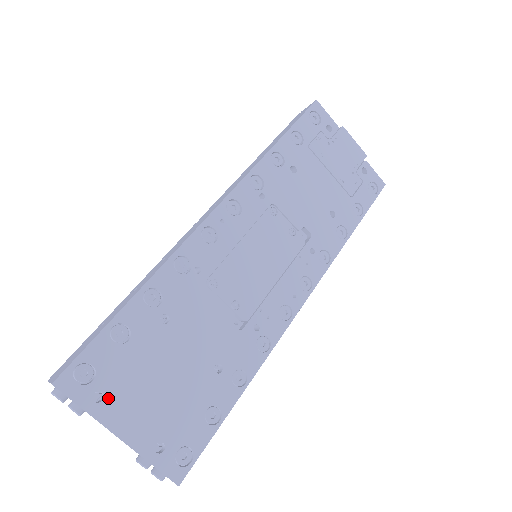
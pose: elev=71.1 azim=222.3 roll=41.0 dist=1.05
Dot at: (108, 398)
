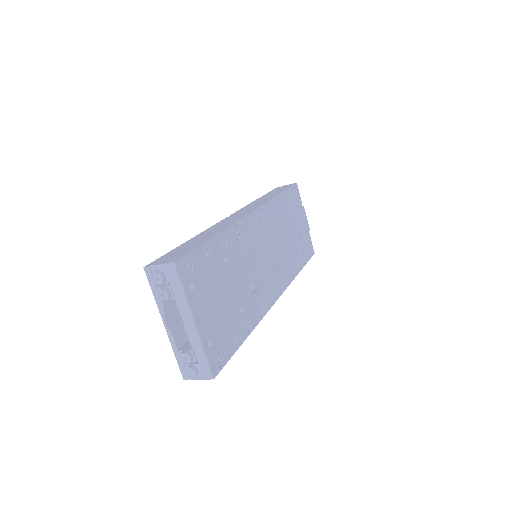
Dot at: (195, 292)
